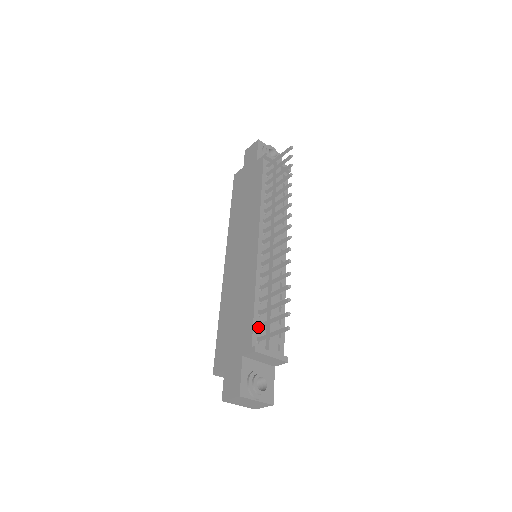
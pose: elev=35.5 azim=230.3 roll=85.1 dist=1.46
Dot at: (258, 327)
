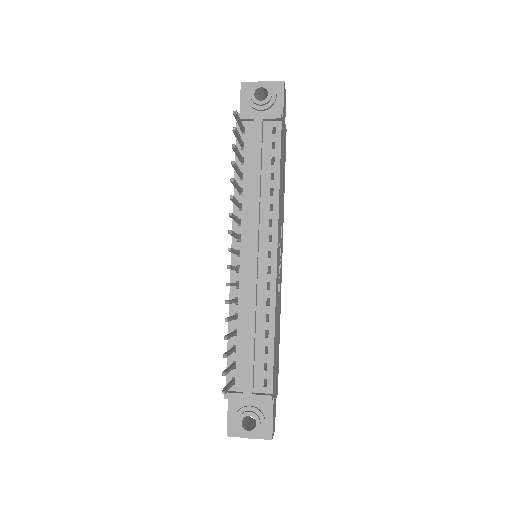
Dot at: occluded
